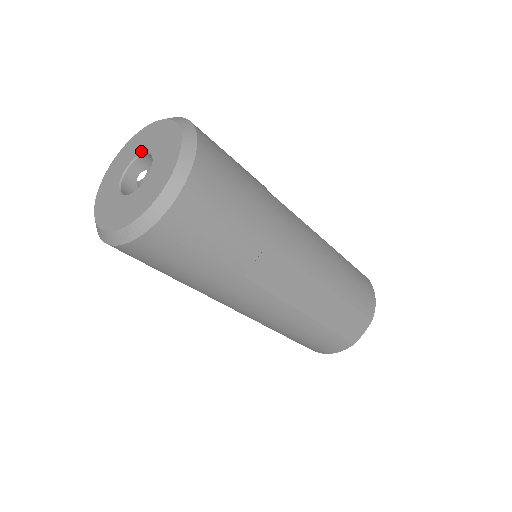
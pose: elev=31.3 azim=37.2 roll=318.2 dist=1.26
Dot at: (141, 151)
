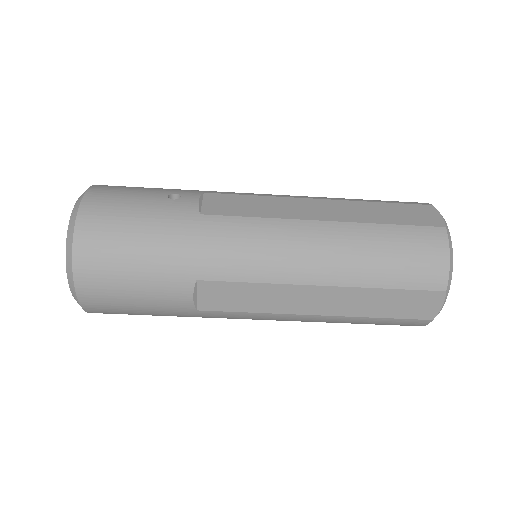
Dot at: occluded
